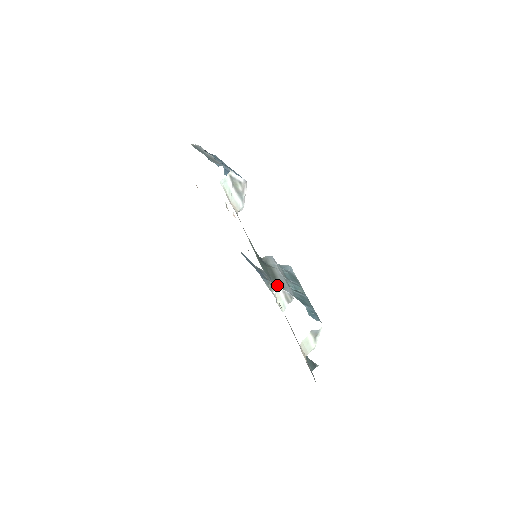
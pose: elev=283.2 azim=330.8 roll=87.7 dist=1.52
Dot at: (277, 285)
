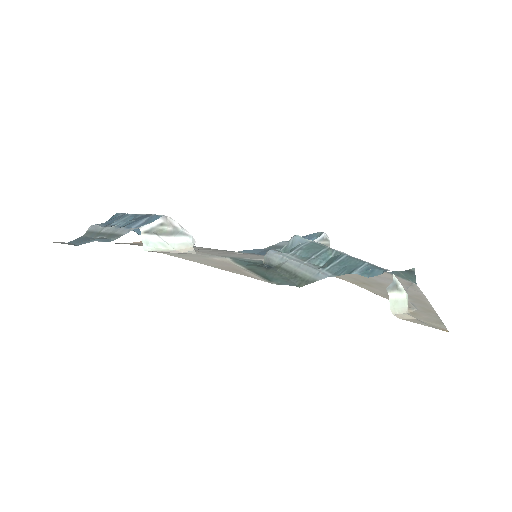
Dot at: (306, 283)
